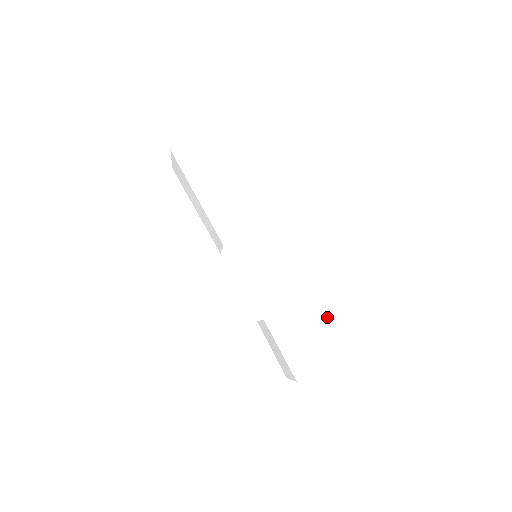
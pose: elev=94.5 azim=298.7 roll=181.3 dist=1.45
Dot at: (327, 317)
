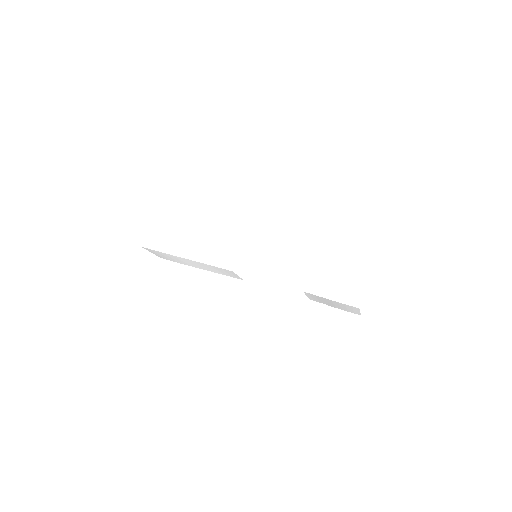
Dot at: (337, 246)
